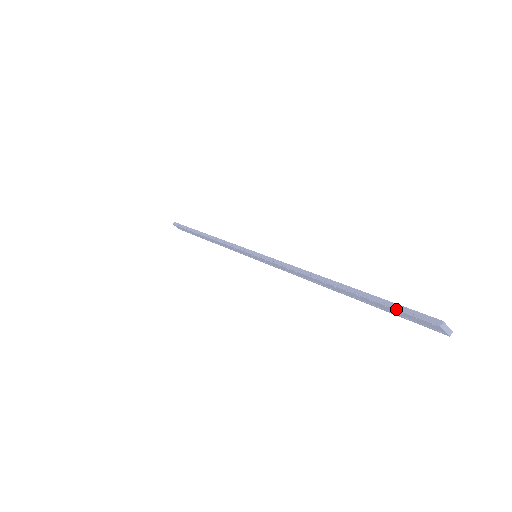
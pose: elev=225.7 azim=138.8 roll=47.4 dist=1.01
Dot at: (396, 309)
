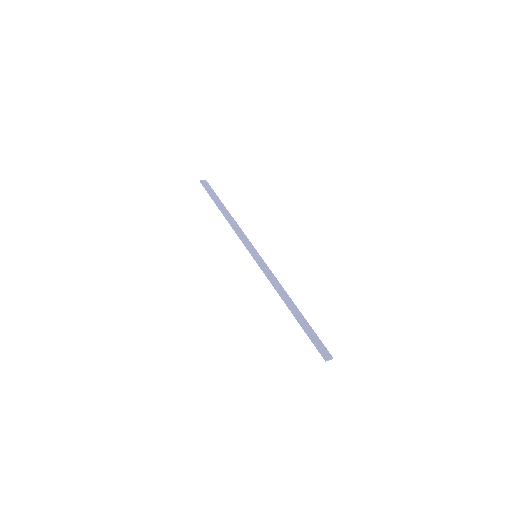
Dot at: (313, 343)
